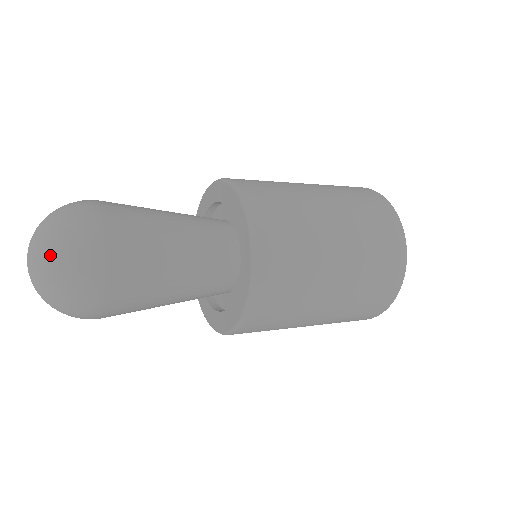
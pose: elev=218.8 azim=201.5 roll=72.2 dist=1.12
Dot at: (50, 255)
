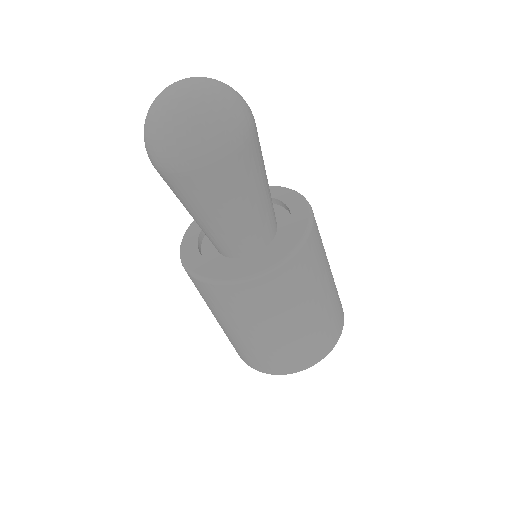
Dot at: (218, 99)
